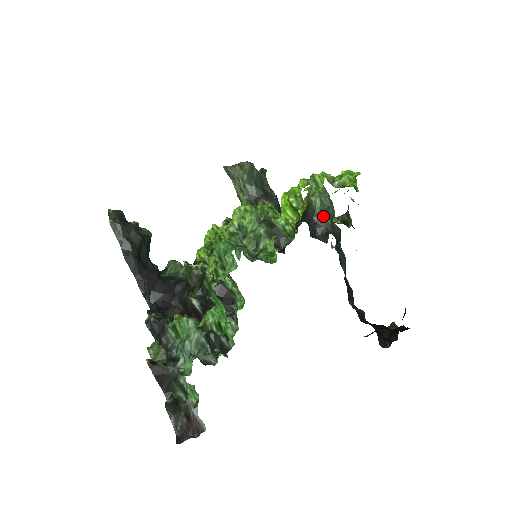
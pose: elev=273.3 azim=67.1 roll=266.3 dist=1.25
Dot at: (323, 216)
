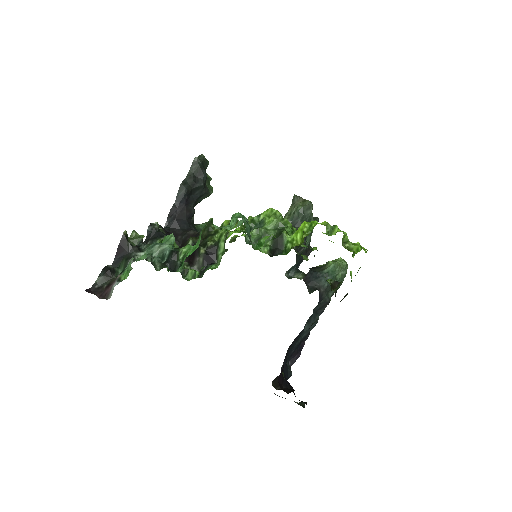
Dot at: (326, 278)
